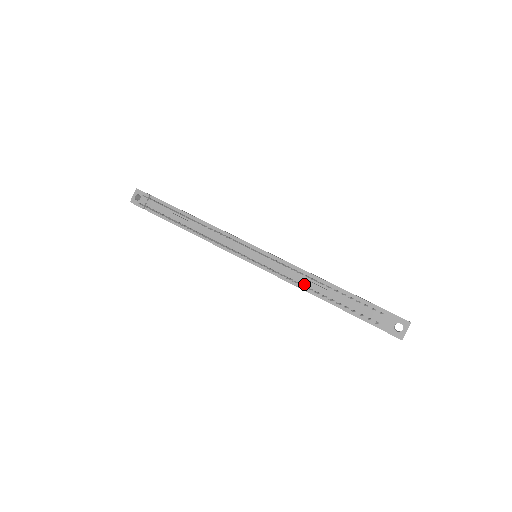
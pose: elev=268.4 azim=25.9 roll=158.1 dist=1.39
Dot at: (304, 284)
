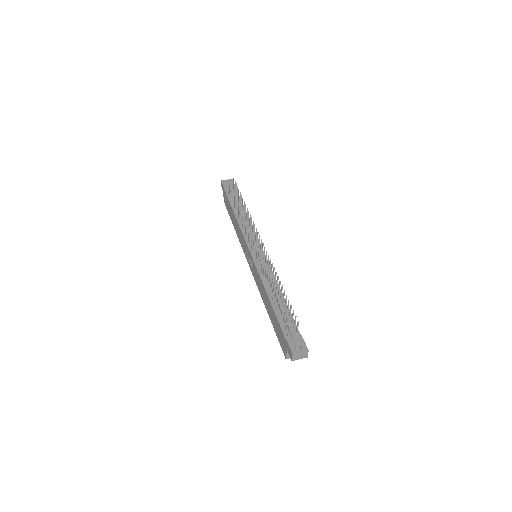
Dot at: (268, 284)
